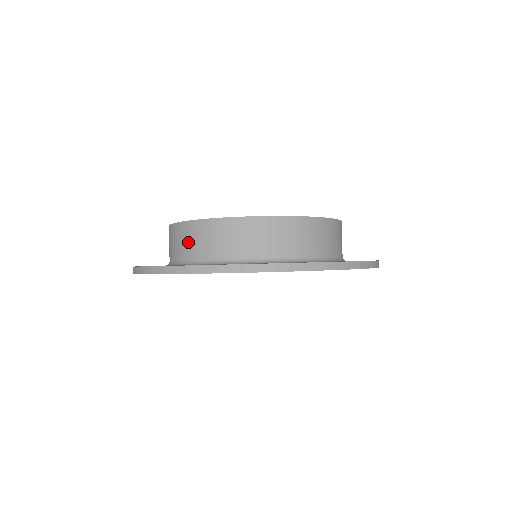
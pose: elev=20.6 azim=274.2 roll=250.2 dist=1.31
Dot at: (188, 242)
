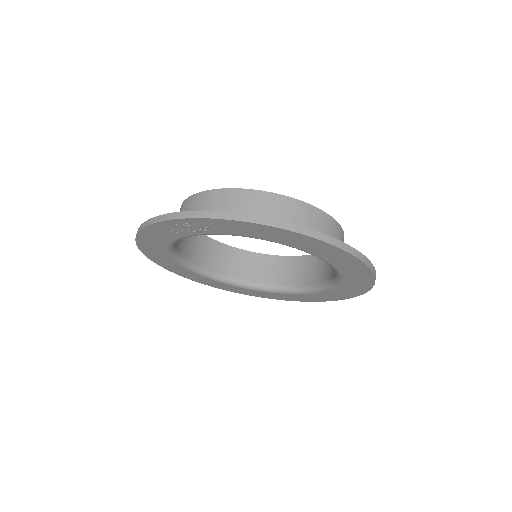
Dot at: occluded
